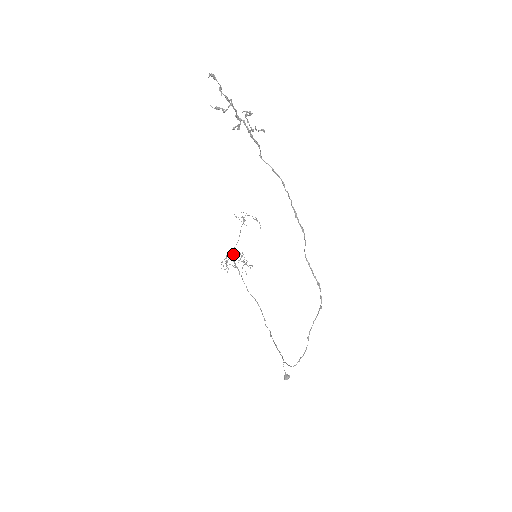
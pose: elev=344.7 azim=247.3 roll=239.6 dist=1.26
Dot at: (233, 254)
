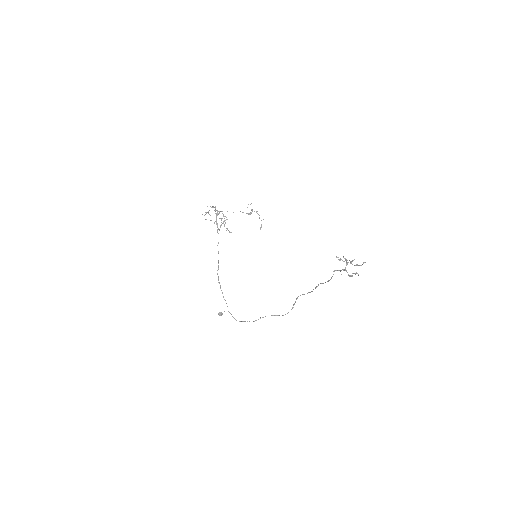
Dot at: (219, 213)
